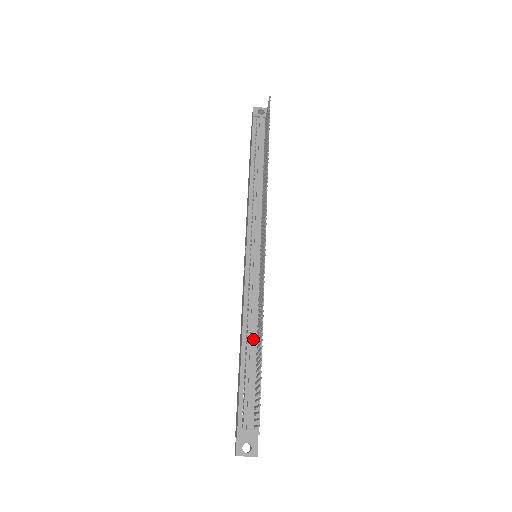
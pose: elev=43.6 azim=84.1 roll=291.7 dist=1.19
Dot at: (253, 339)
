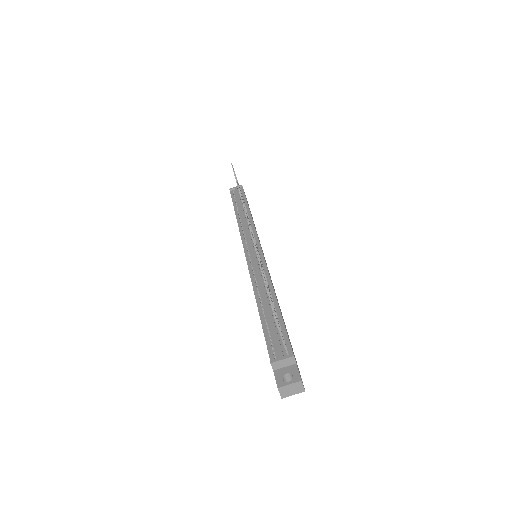
Dot at: (266, 296)
